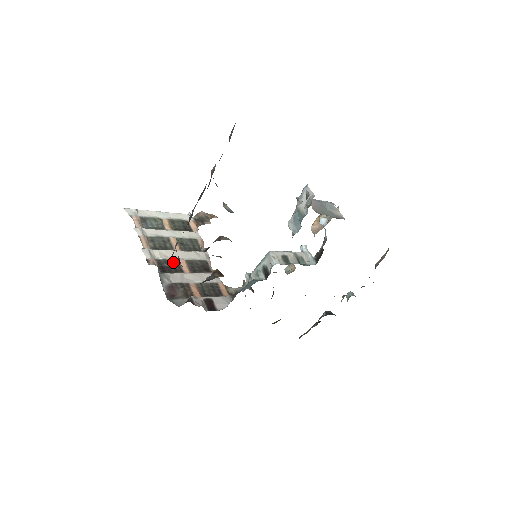
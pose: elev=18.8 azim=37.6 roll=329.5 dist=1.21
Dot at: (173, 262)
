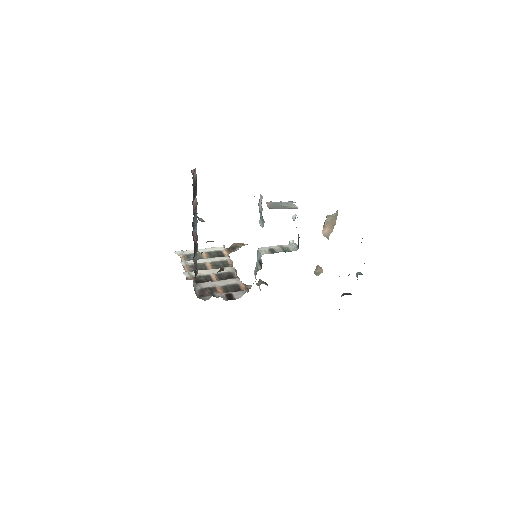
Dot at: (206, 276)
